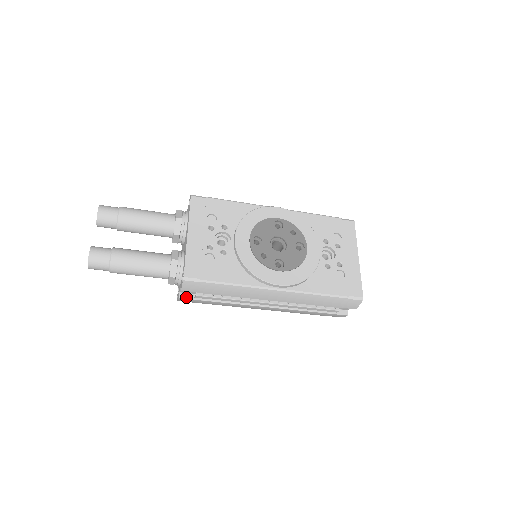
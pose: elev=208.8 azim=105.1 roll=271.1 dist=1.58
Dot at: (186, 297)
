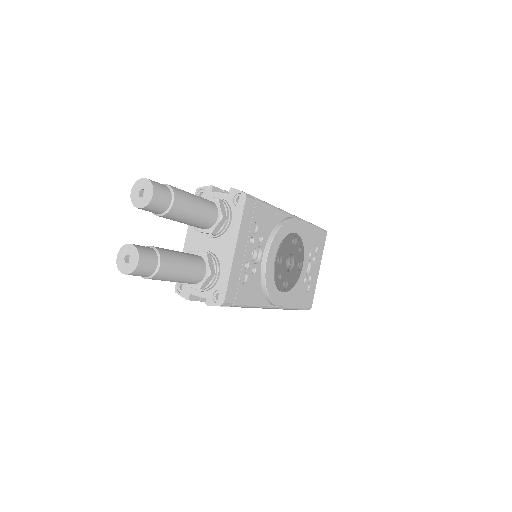
Dot at: (194, 299)
